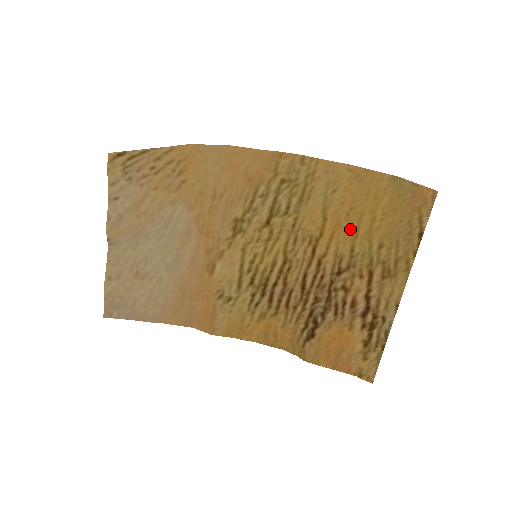
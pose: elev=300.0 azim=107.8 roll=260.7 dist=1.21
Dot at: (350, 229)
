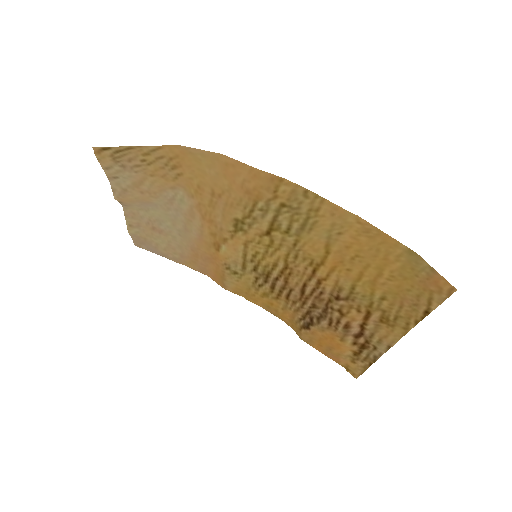
Dot at: (353, 271)
